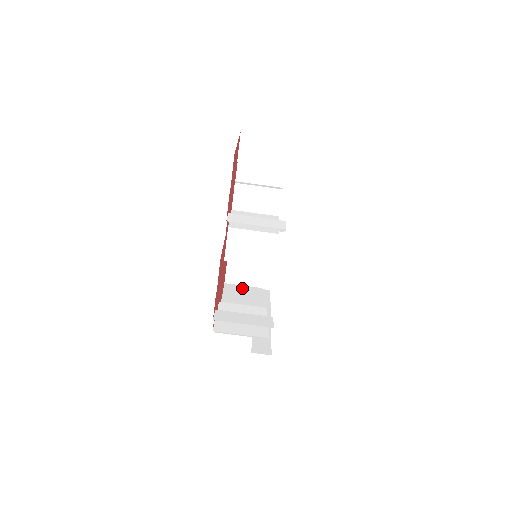
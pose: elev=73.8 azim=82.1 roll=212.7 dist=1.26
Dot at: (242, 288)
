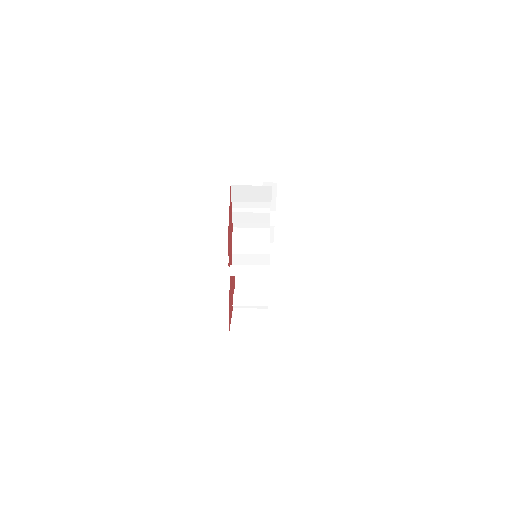
Dot at: occluded
